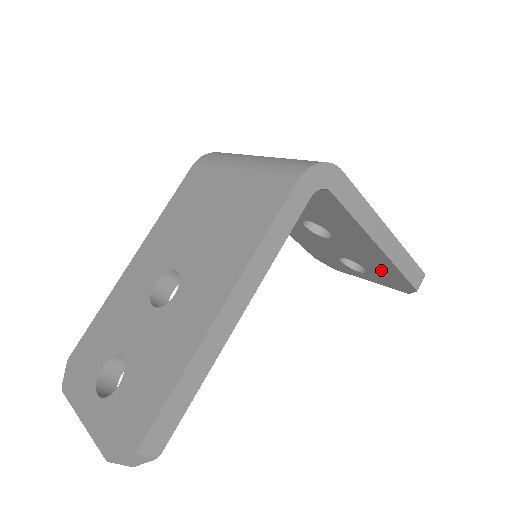
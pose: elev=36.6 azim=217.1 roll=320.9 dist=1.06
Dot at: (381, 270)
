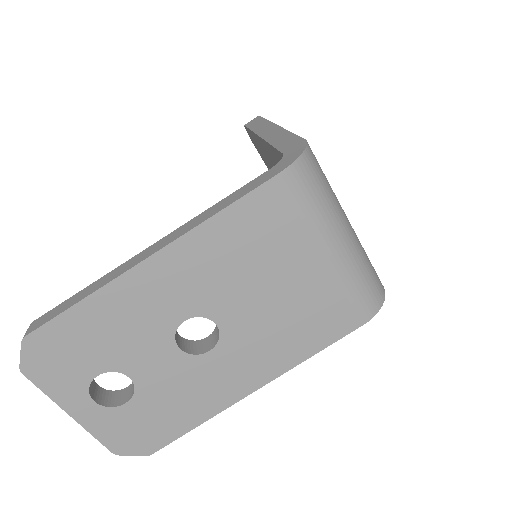
Dot at: occluded
